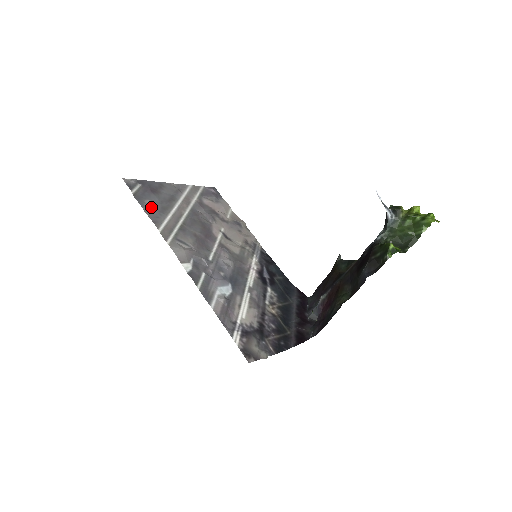
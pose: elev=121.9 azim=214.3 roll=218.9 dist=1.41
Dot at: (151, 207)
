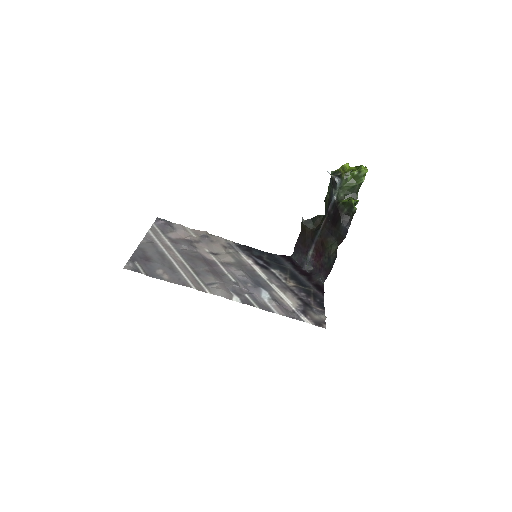
Dot at: (166, 275)
